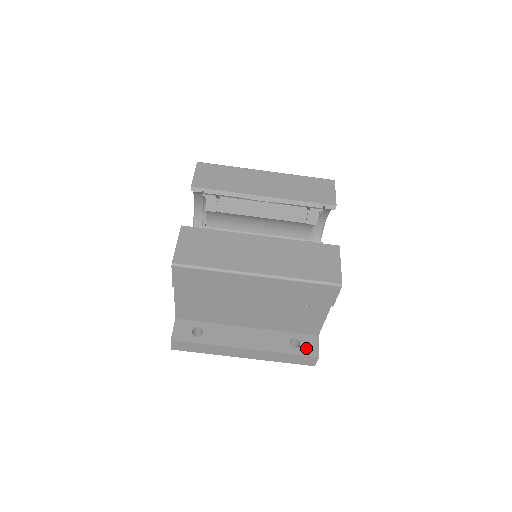
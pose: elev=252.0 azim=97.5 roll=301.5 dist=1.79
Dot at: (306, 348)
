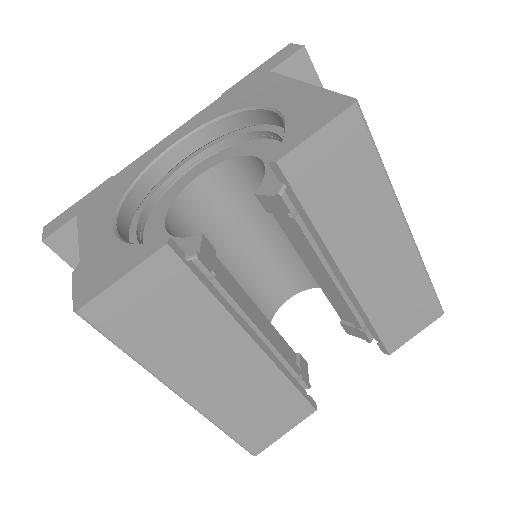
Dot at: occluded
